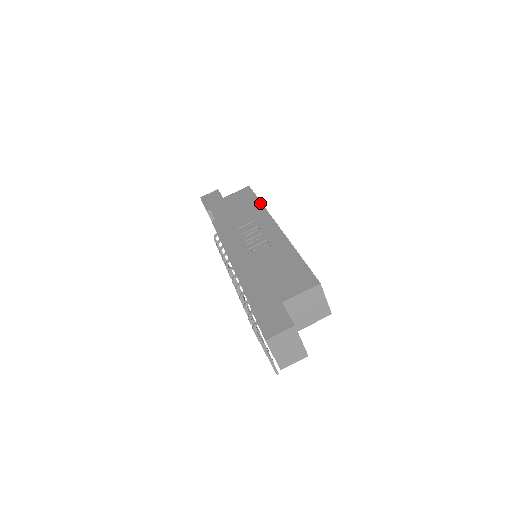
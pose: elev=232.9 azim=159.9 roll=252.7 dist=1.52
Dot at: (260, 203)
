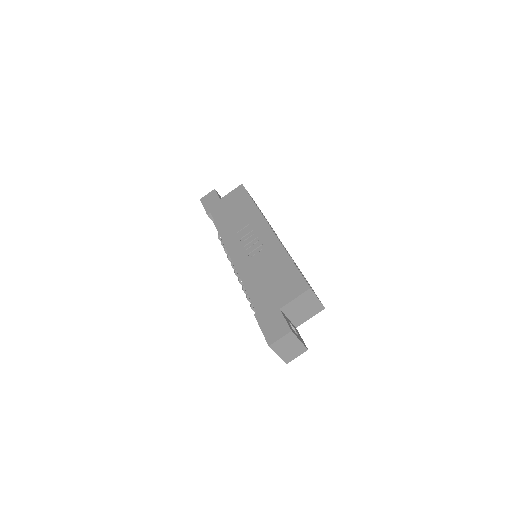
Dot at: (253, 204)
